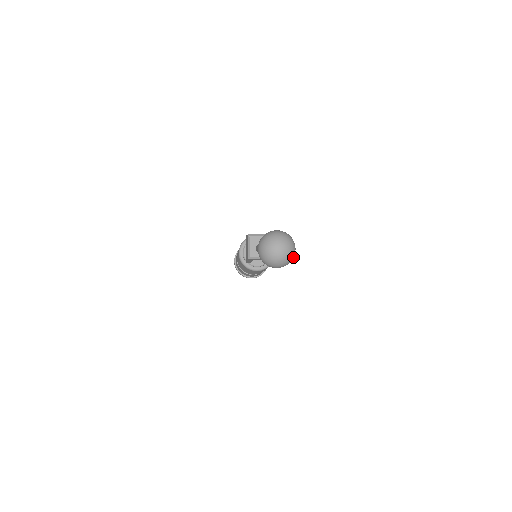
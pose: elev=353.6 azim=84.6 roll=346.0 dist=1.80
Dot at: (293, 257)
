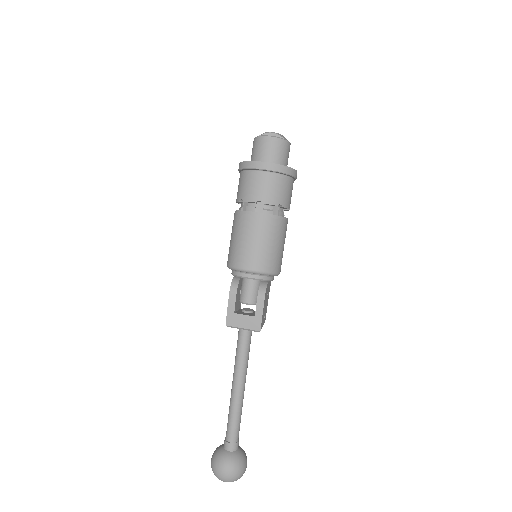
Dot at: occluded
